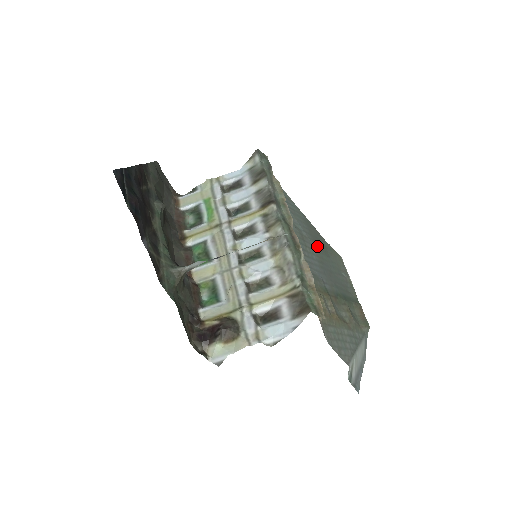
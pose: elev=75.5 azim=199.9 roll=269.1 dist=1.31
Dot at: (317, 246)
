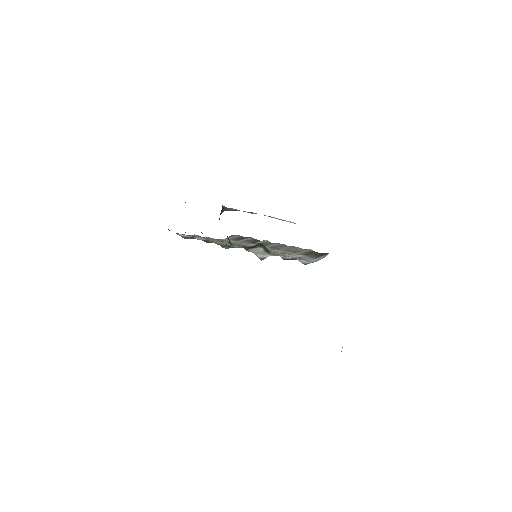
Dot at: occluded
